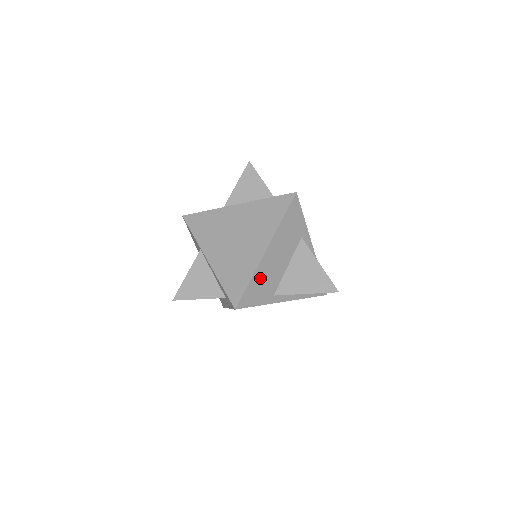
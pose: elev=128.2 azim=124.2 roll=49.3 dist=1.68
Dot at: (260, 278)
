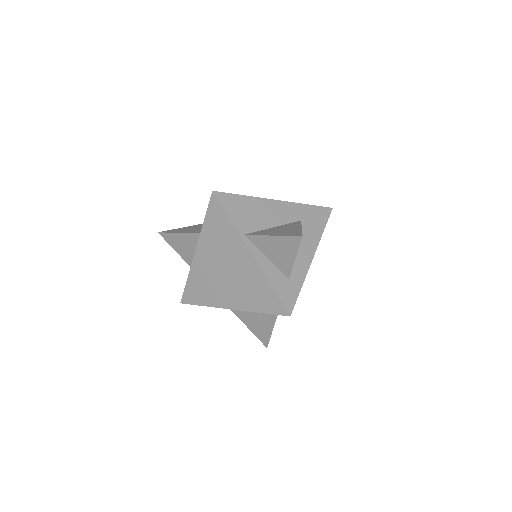
Dot at: occluded
